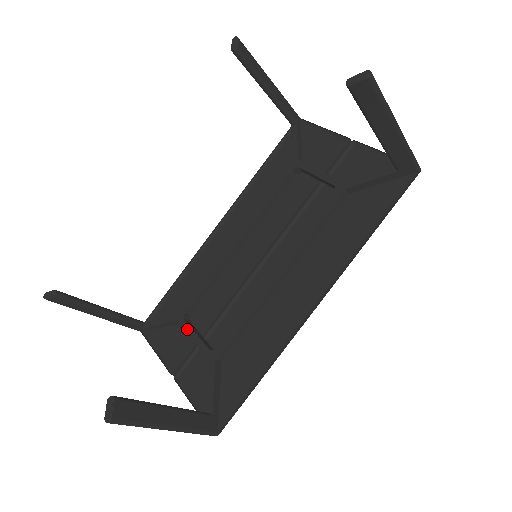
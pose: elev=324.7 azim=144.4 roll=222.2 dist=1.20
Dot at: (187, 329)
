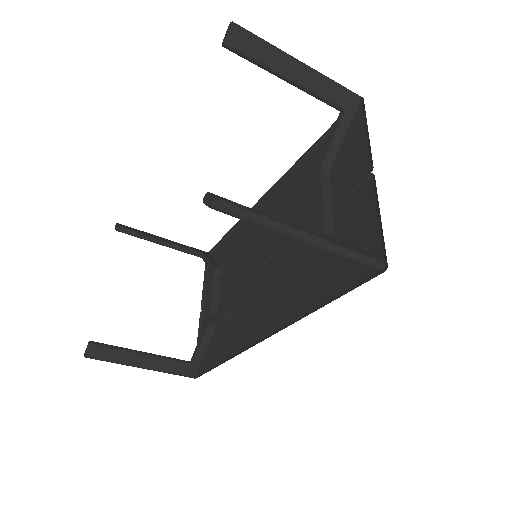
Dot at: (210, 284)
